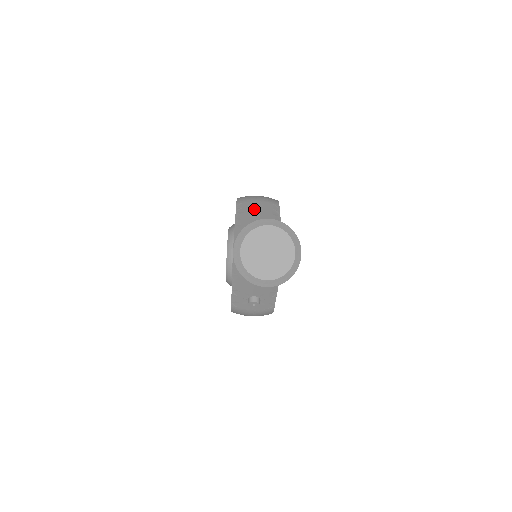
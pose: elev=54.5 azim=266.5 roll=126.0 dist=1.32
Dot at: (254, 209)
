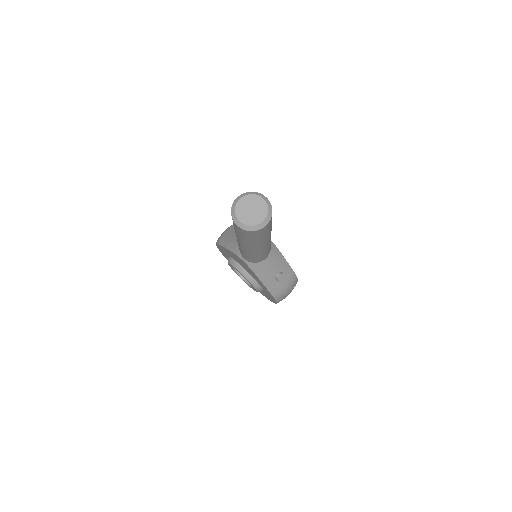
Dot at: (229, 235)
